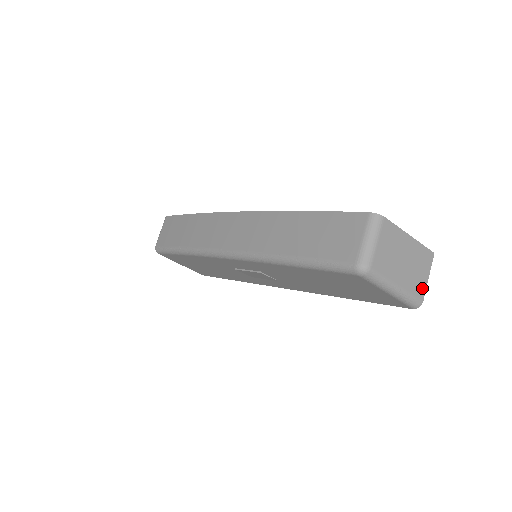
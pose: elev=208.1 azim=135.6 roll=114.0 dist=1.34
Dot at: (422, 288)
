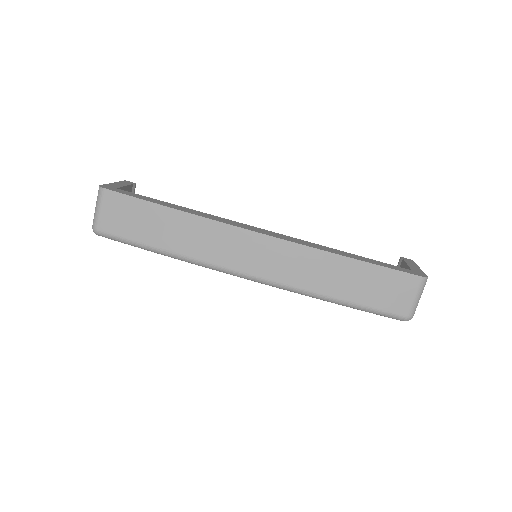
Dot at: occluded
